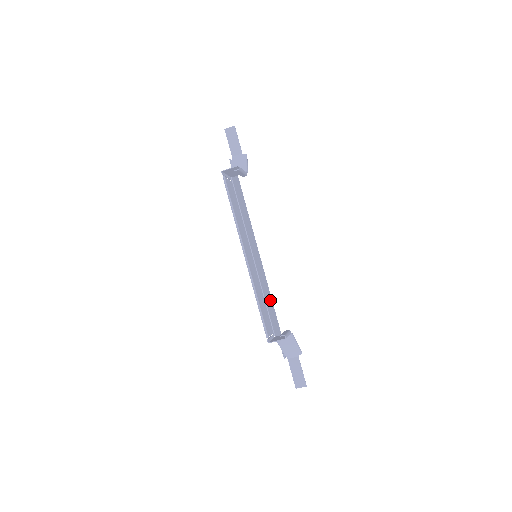
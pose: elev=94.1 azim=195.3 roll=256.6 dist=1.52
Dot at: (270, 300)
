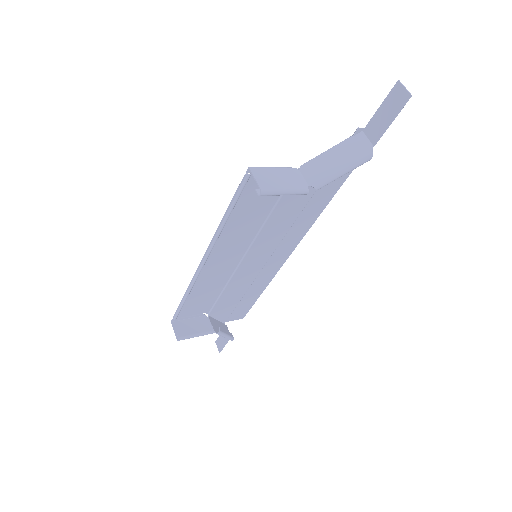
Dot at: (248, 288)
